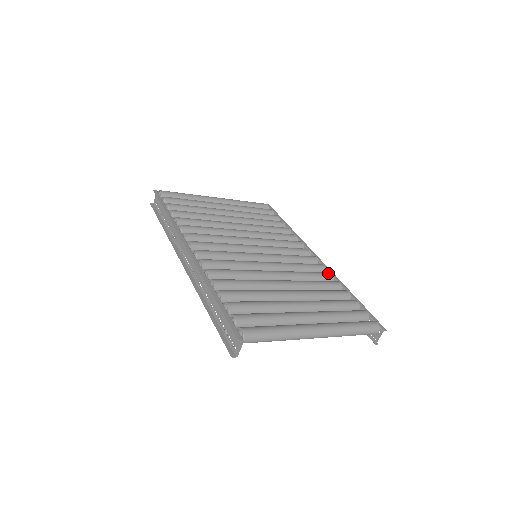
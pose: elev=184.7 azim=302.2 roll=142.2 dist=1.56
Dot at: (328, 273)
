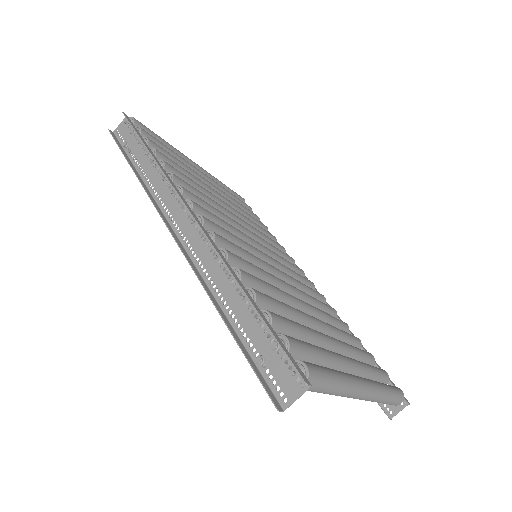
Dot at: occluded
